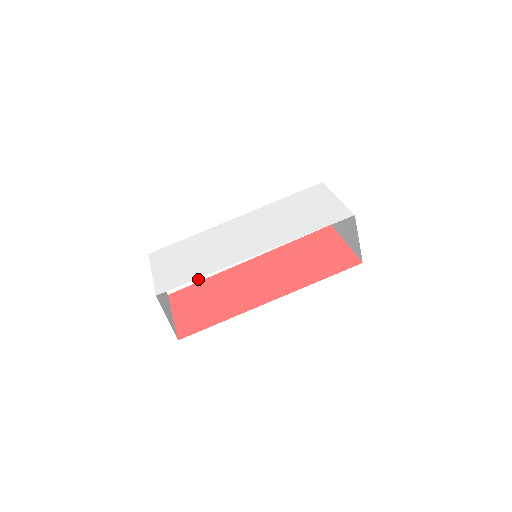
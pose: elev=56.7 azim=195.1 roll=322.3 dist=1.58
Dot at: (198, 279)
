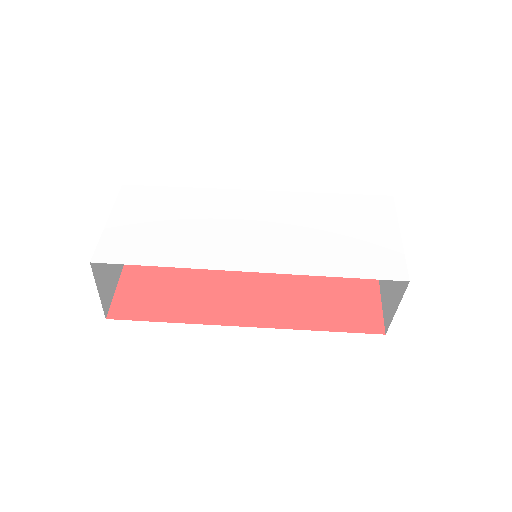
Dot at: occluded
